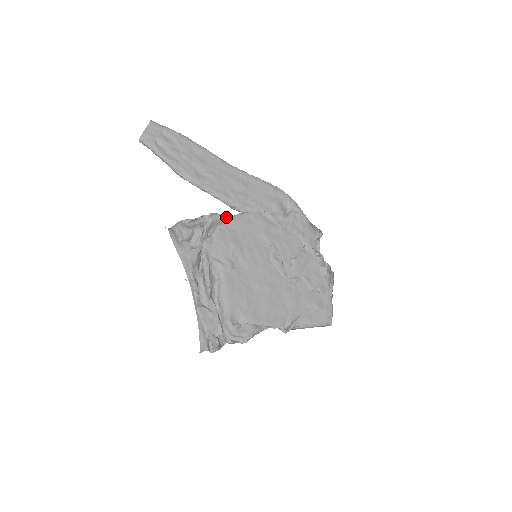
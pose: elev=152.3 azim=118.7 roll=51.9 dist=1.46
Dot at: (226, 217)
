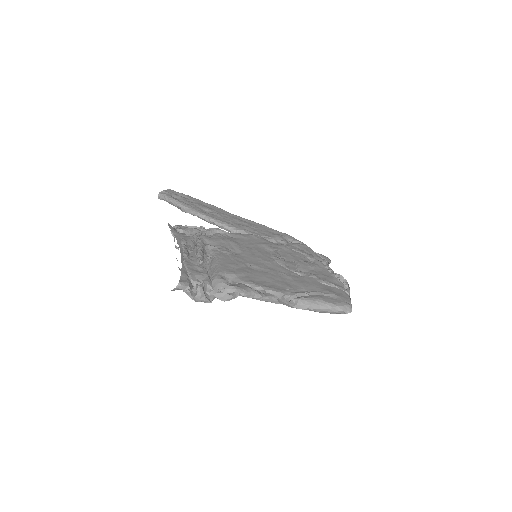
Dot at: (227, 232)
